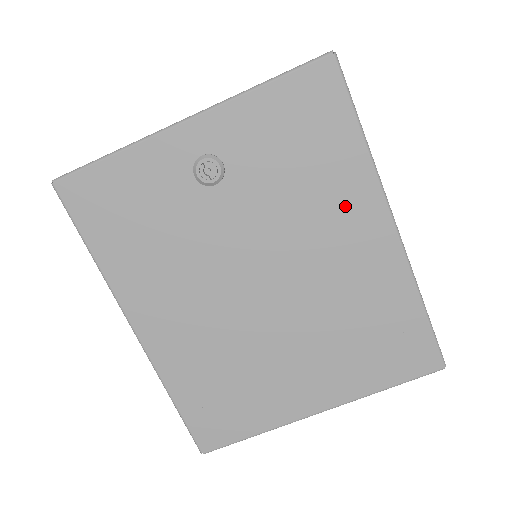
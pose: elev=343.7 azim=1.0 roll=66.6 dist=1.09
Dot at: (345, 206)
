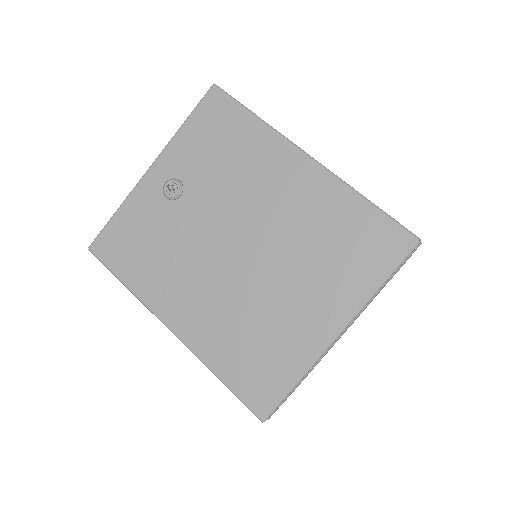
Dot at: (268, 163)
